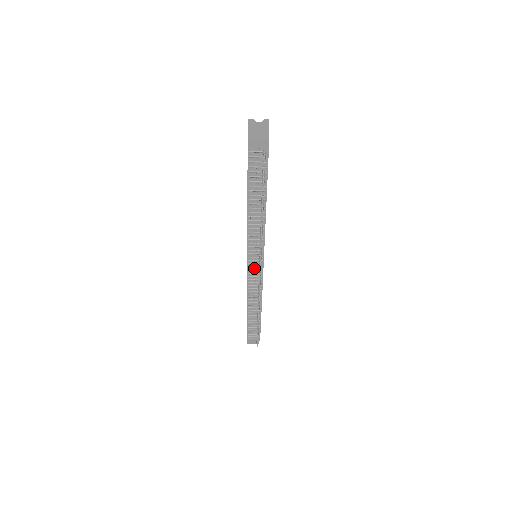
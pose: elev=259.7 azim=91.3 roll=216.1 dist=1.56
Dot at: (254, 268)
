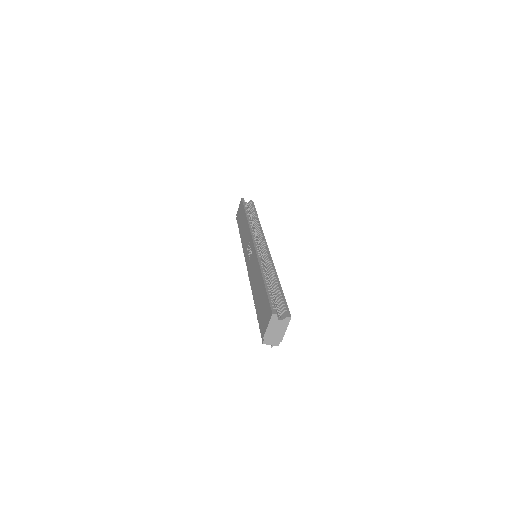
Dot at: occluded
